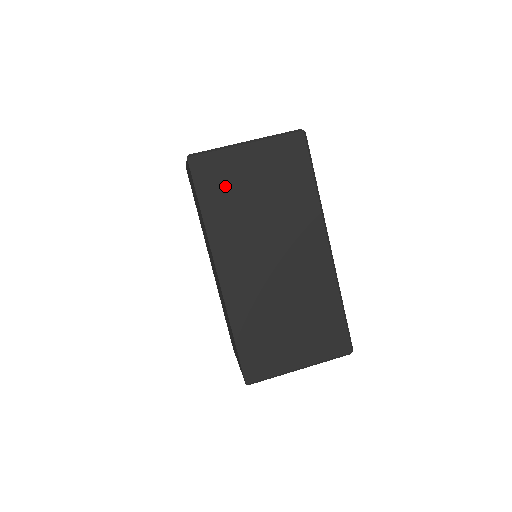
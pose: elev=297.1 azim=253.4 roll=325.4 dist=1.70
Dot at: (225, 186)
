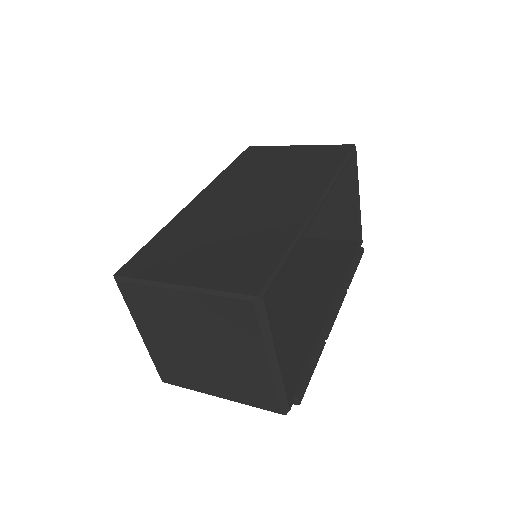
Dot at: (260, 159)
